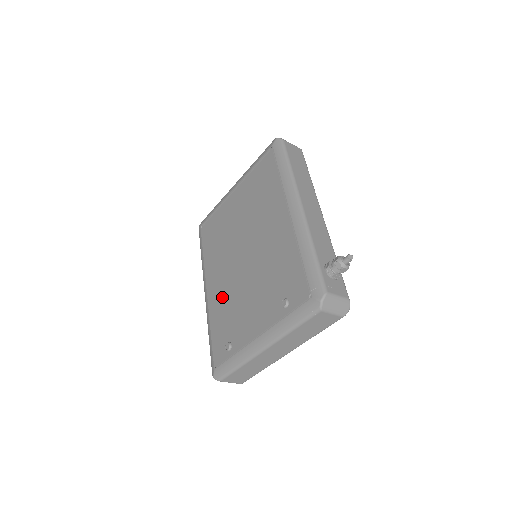
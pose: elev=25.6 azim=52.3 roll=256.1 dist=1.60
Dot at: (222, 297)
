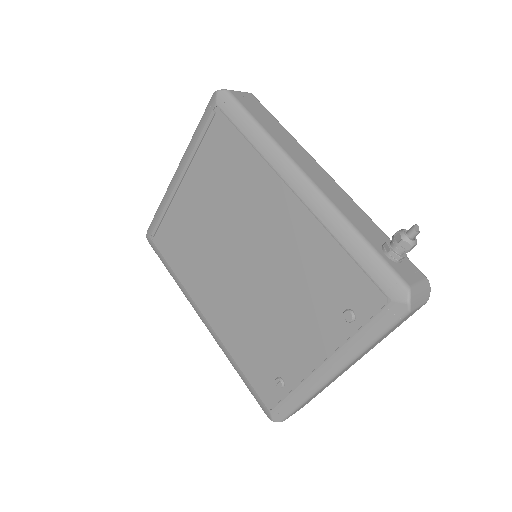
Dot at: (236, 323)
